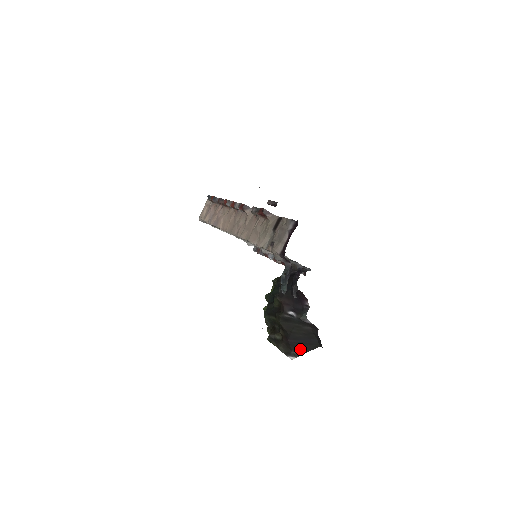
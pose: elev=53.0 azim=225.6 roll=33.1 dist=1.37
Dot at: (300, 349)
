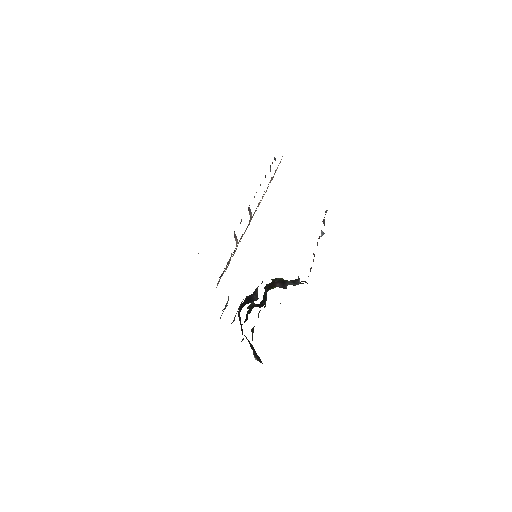
Dot at: (257, 357)
